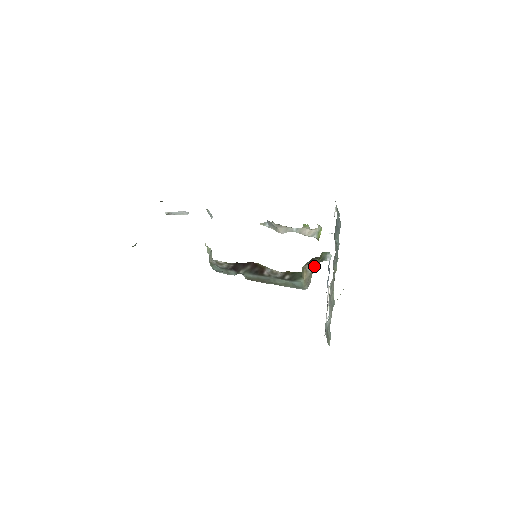
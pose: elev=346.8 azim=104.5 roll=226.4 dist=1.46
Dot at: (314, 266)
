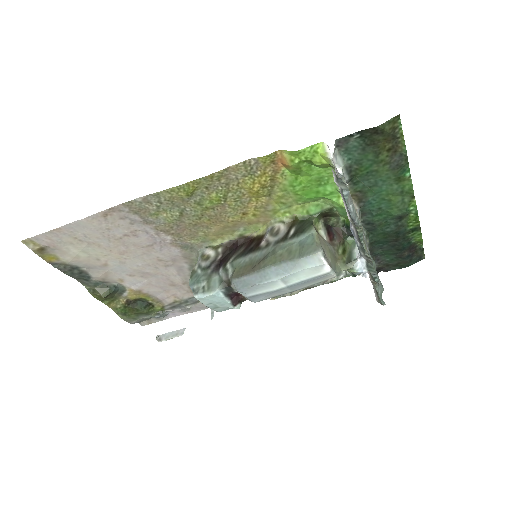
Dot at: (337, 264)
